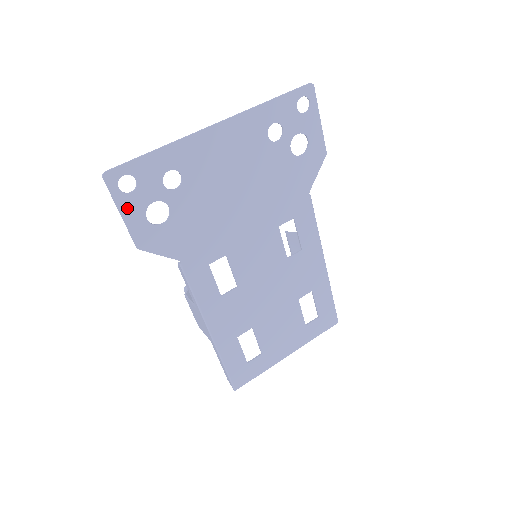
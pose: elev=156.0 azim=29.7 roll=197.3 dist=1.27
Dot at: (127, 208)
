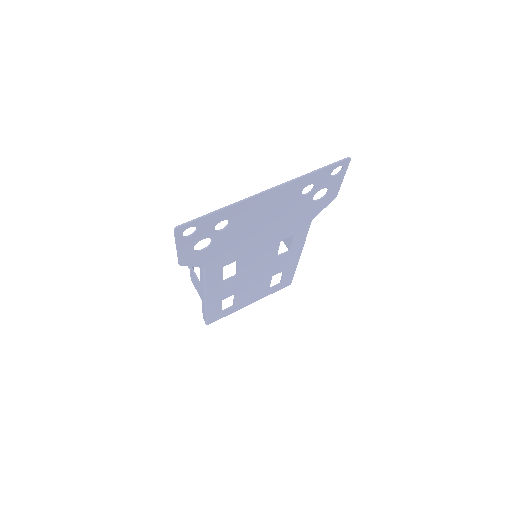
Dot at: (183, 245)
